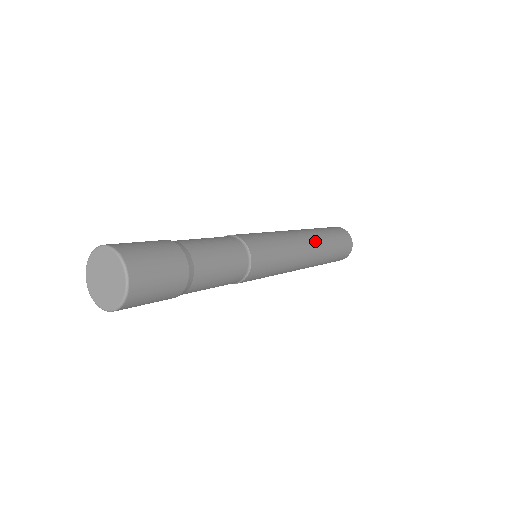
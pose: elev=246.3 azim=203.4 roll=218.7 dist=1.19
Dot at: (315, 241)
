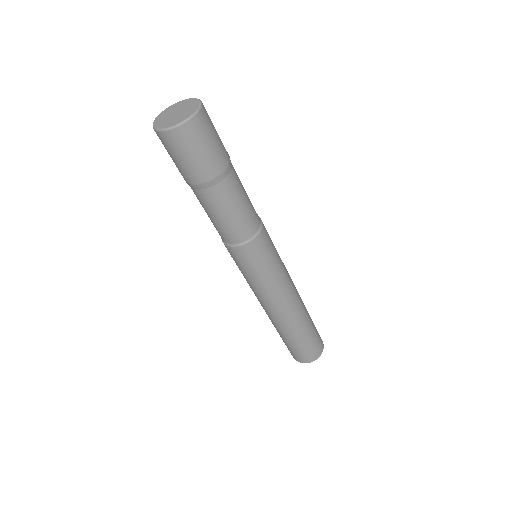
Dot at: (298, 309)
